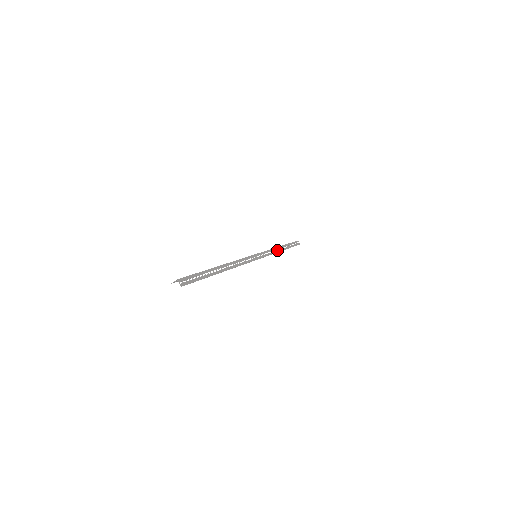
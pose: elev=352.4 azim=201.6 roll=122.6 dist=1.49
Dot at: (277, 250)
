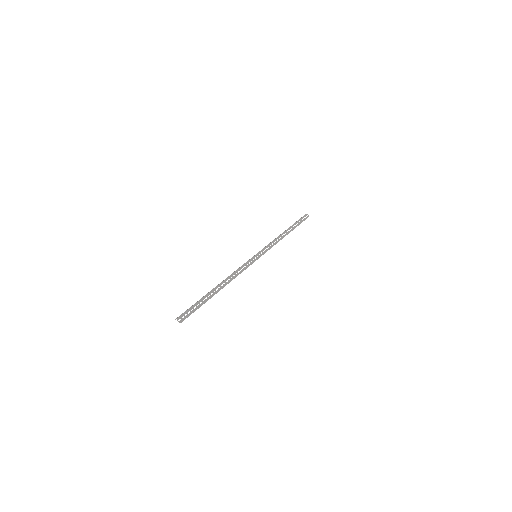
Dot at: (280, 238)
